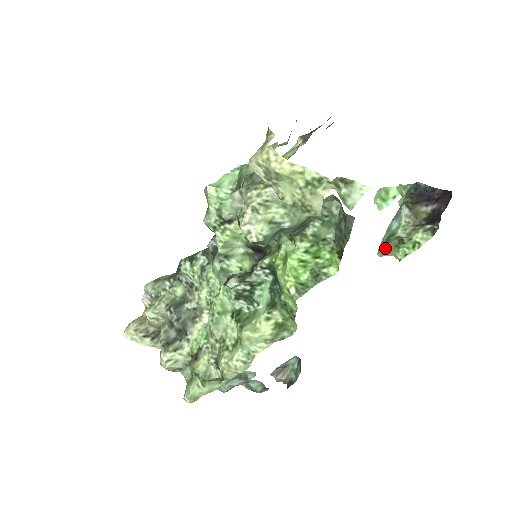
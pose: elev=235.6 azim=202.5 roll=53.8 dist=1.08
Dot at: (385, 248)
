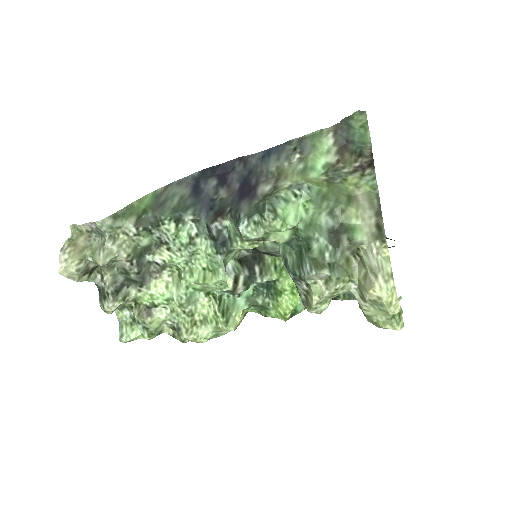
Dot at: occluded
